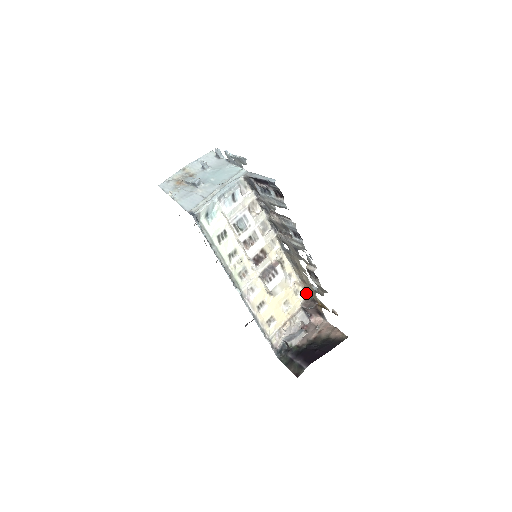
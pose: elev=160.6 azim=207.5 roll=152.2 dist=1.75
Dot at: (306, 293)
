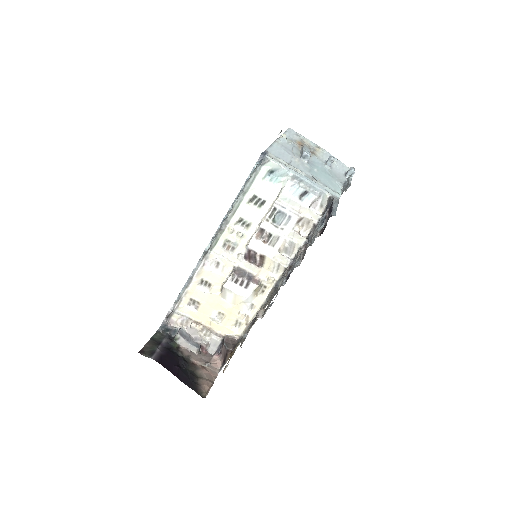
Dot at: (242, 336)
